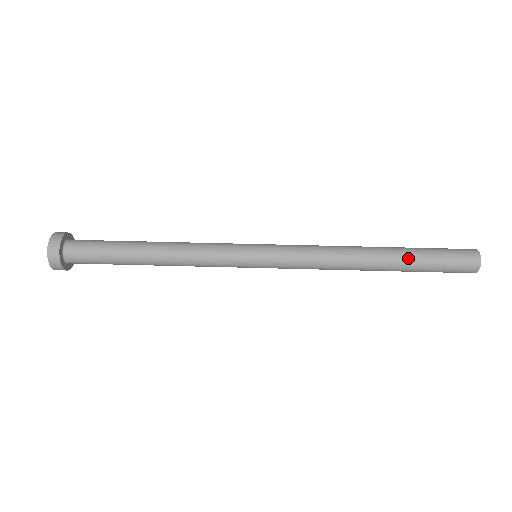
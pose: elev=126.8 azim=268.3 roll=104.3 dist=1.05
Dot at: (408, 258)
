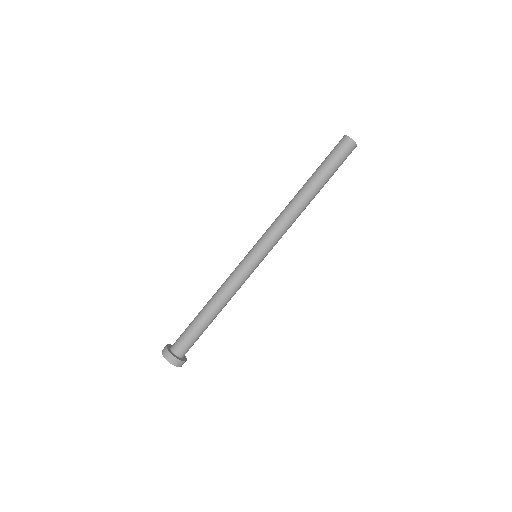
Dot at: (322, 178)
